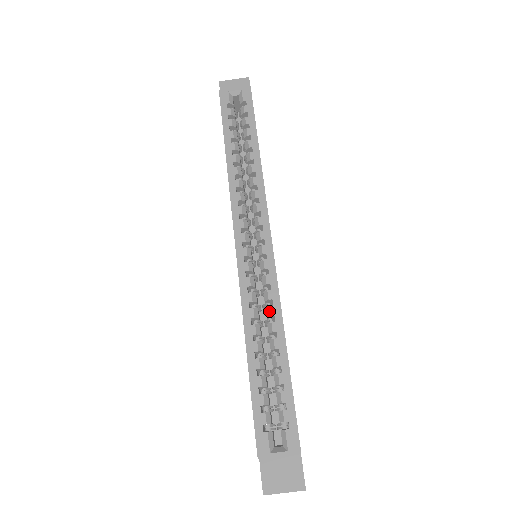
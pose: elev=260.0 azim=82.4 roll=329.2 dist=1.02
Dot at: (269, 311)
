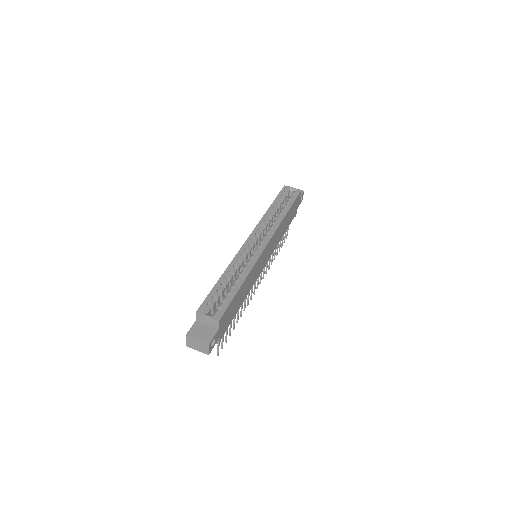
Dot at: (246, 266)
